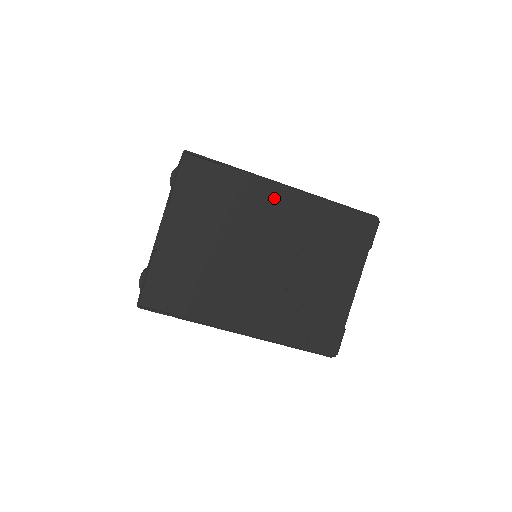
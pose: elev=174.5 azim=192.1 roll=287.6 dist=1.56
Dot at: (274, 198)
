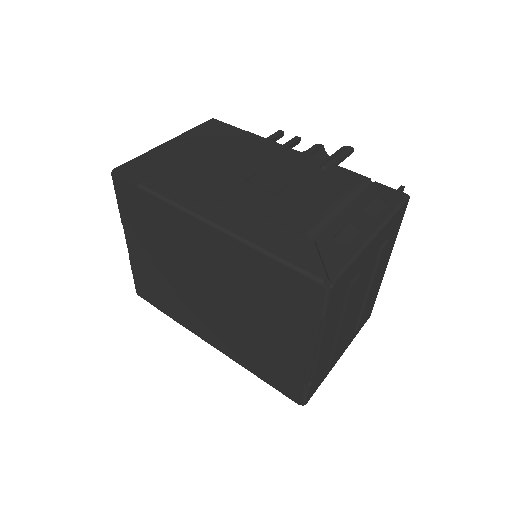
Dot at: (196, 232)
